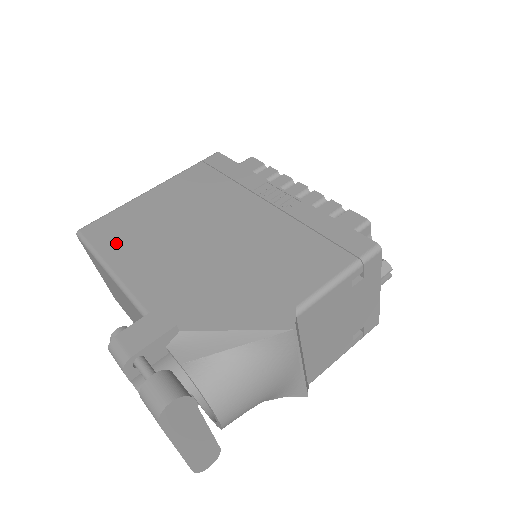
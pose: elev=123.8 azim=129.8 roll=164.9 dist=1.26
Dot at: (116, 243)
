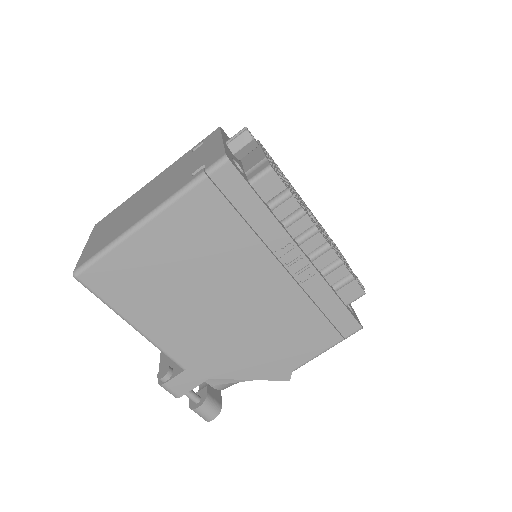
Dot at: (131, 301)
